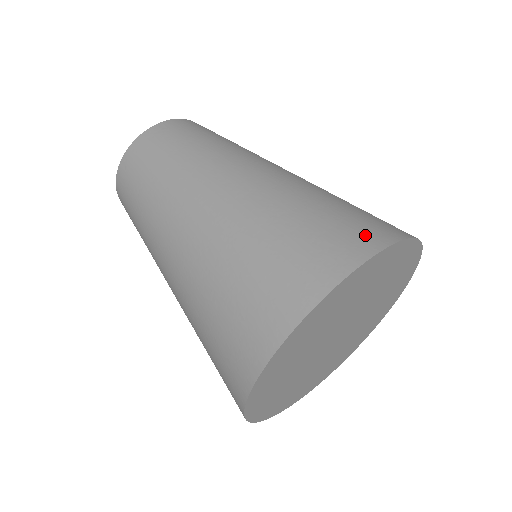
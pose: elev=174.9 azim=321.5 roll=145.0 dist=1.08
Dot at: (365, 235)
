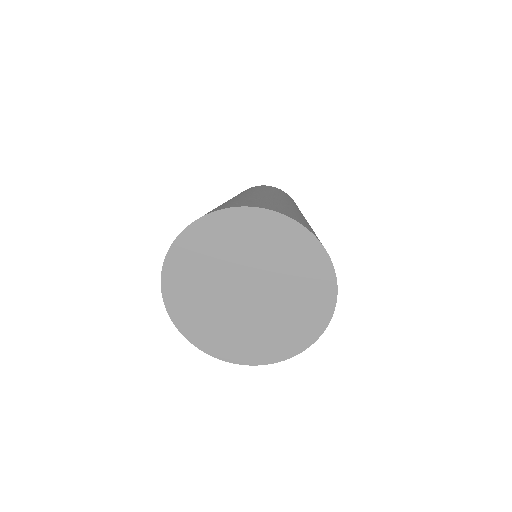
Dot at: occluded
